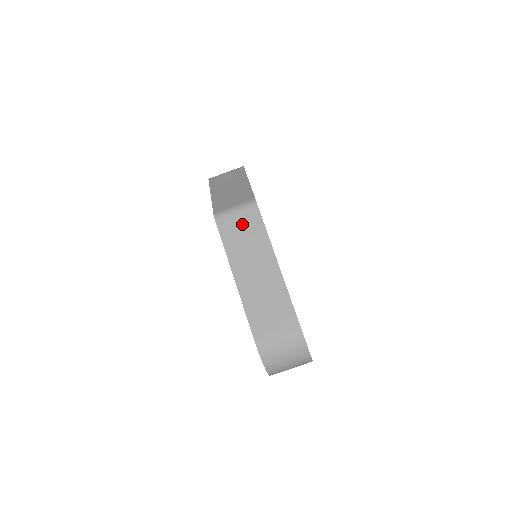
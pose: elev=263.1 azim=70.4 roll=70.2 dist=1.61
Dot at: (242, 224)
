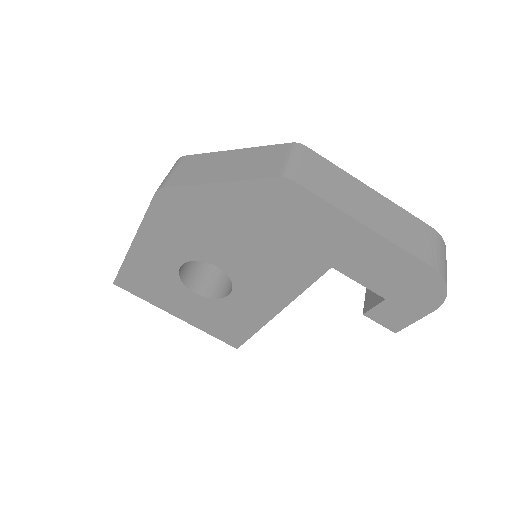
Dot at: (314, 170)
